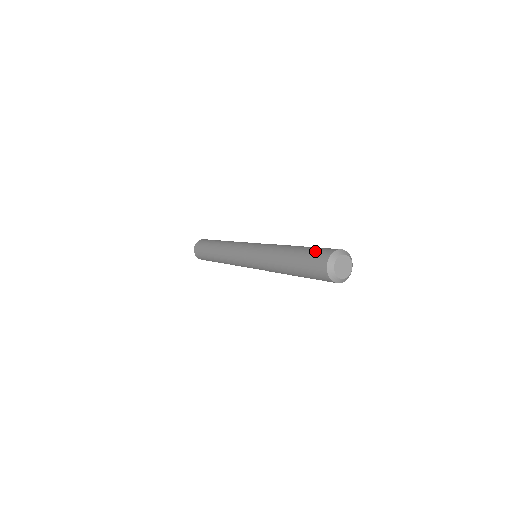
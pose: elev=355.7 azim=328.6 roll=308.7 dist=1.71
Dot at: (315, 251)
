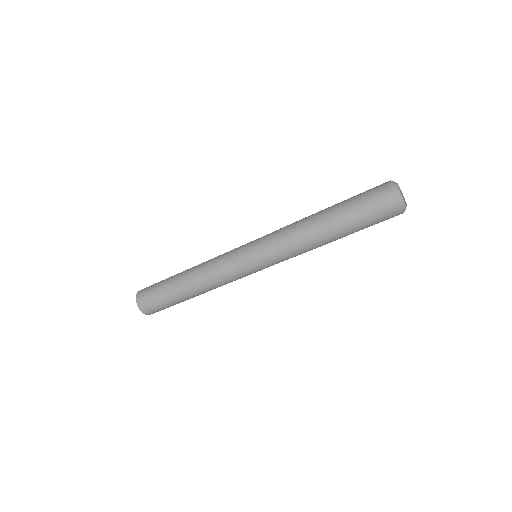
Dot at: occluded
